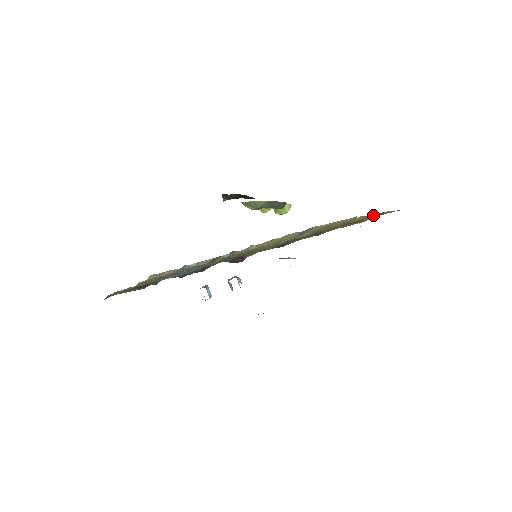
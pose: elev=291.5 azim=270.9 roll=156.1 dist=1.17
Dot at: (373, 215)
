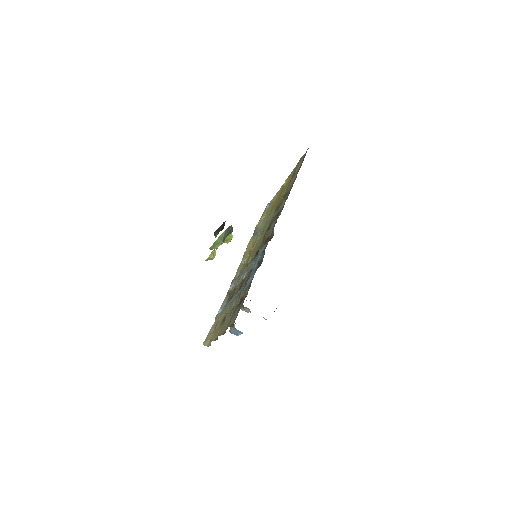
Dot at: occluded
